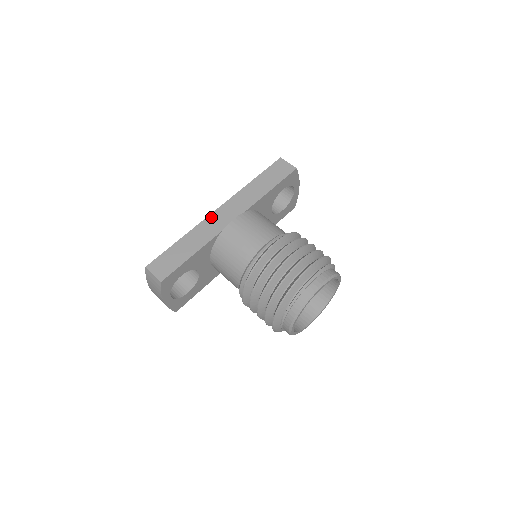
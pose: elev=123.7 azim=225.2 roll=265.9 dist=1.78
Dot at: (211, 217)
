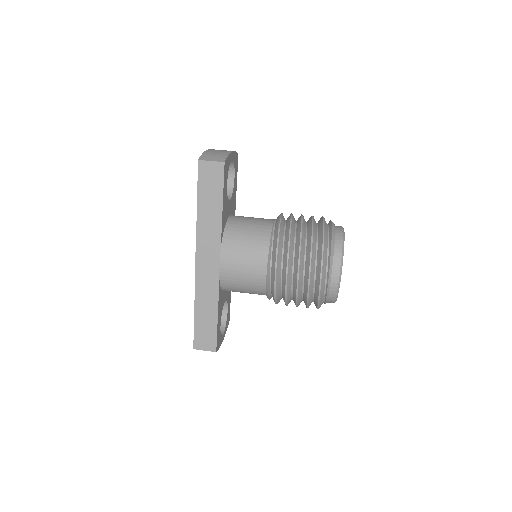
Dot at: (198, 274)
